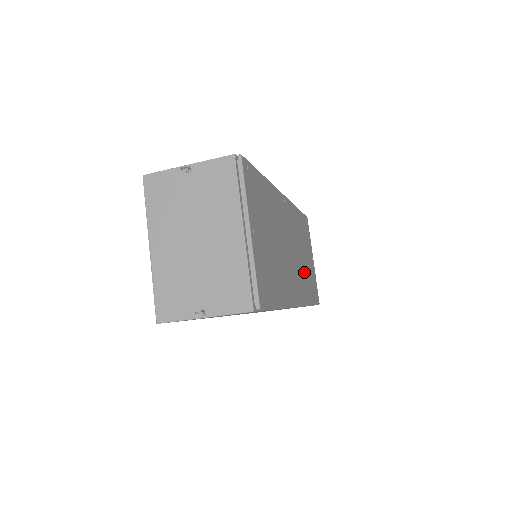
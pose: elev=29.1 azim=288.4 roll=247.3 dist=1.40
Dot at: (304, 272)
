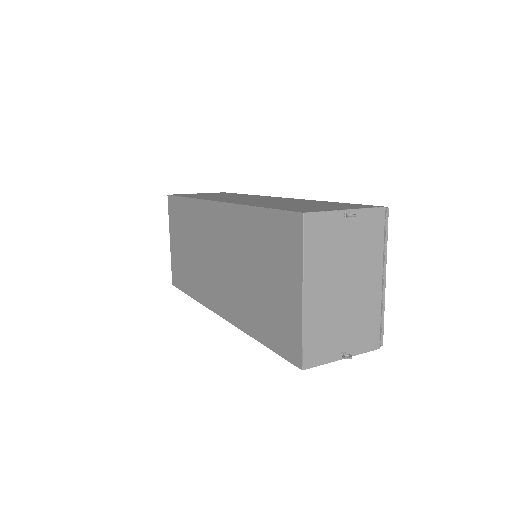
Dot at: occluded
